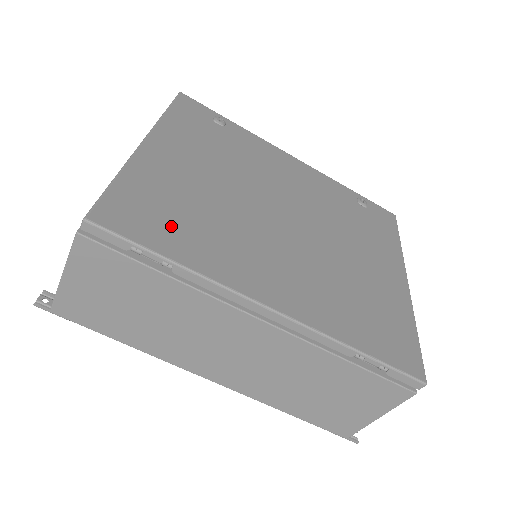
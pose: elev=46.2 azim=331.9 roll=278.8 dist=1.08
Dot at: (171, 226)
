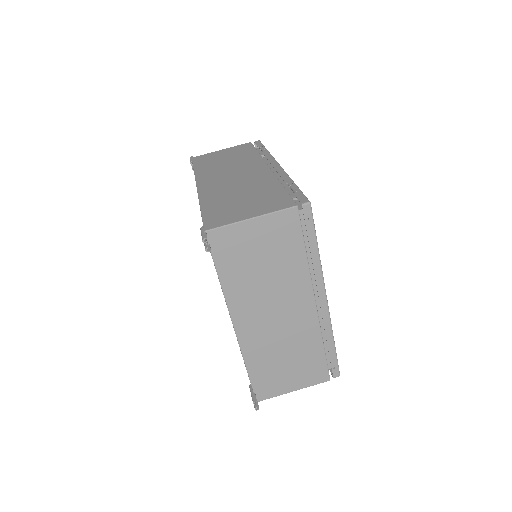
Dot at: occluded
